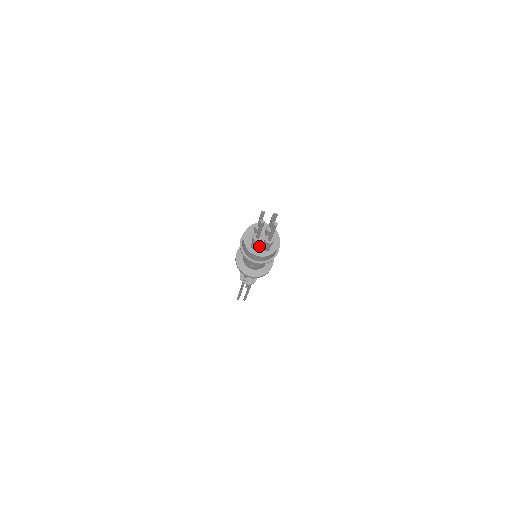
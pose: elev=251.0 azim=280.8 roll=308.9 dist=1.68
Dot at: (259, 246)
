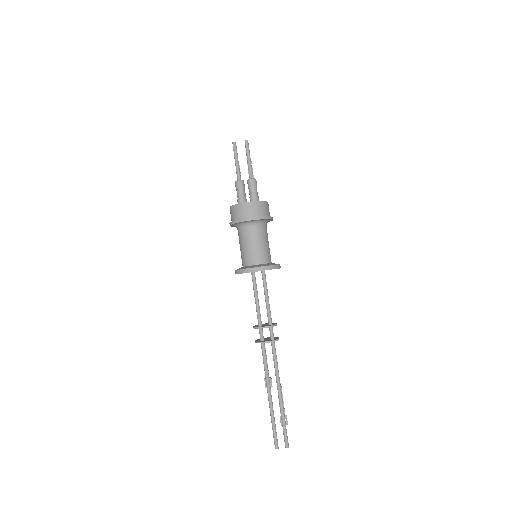
Dot at: occluded
